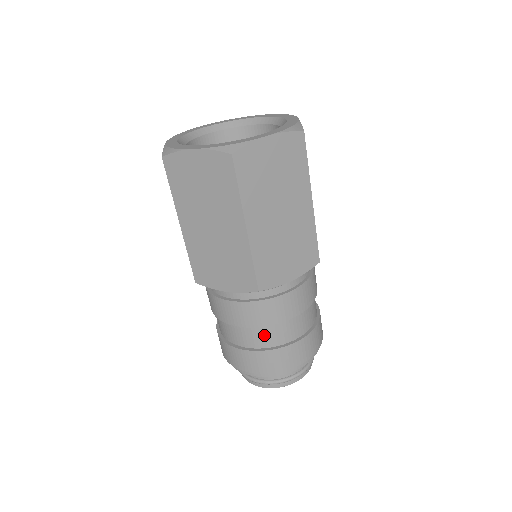
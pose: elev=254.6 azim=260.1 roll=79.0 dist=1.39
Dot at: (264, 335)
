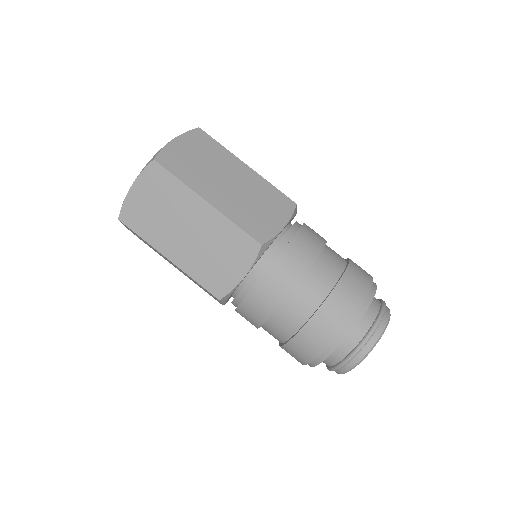
Dot at: (309, 292)
